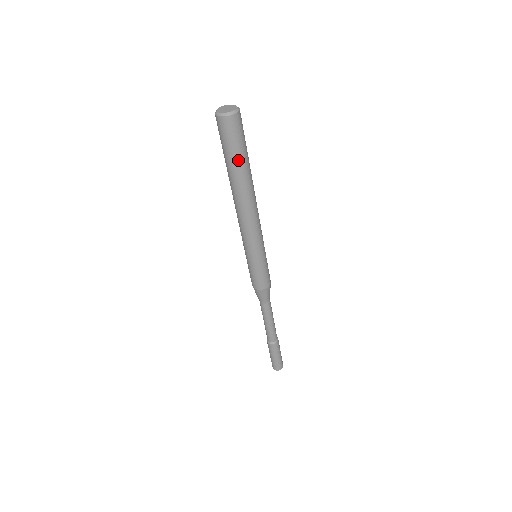
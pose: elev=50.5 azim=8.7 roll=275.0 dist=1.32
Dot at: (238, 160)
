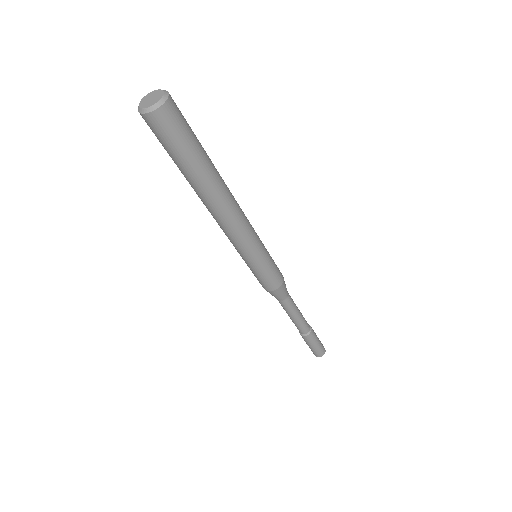
Dot at: (190, 161)
